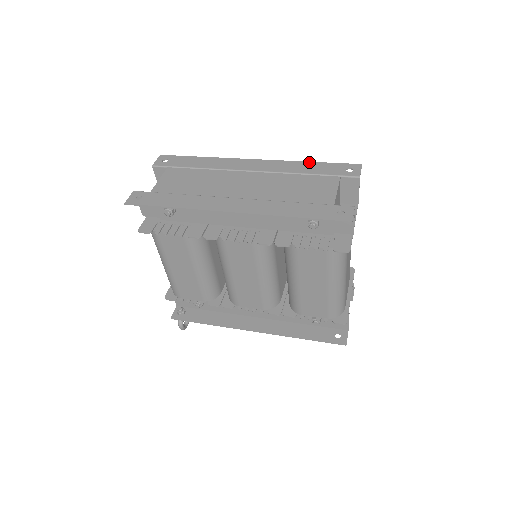
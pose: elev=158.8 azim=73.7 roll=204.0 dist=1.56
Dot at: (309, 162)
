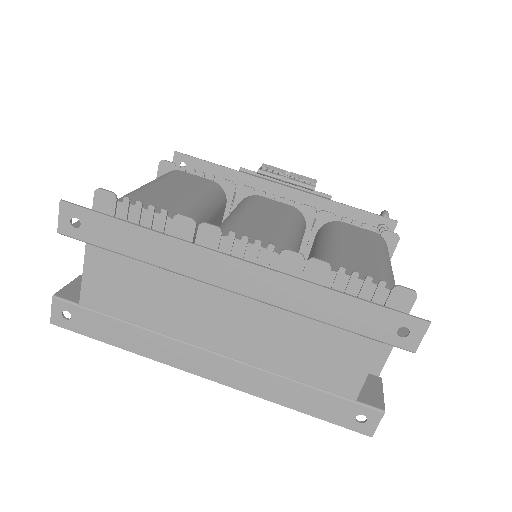
Dot at: (337, 294)
